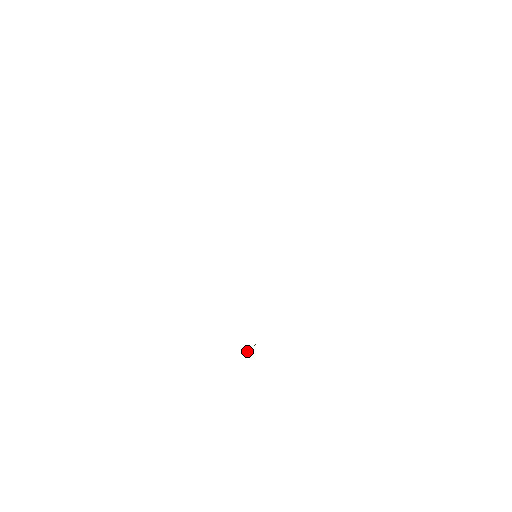
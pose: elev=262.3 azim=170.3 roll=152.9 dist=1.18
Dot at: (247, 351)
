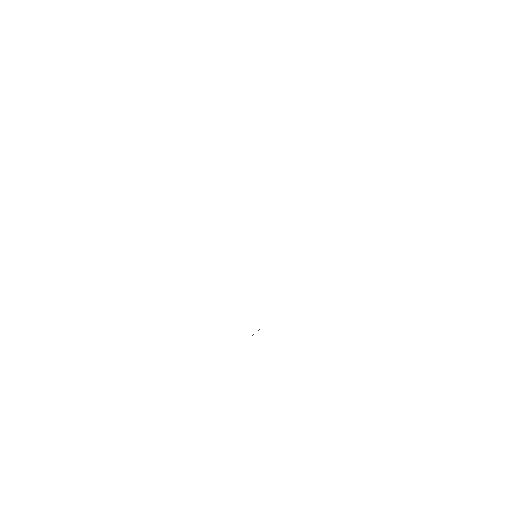
Dot at: occluded
